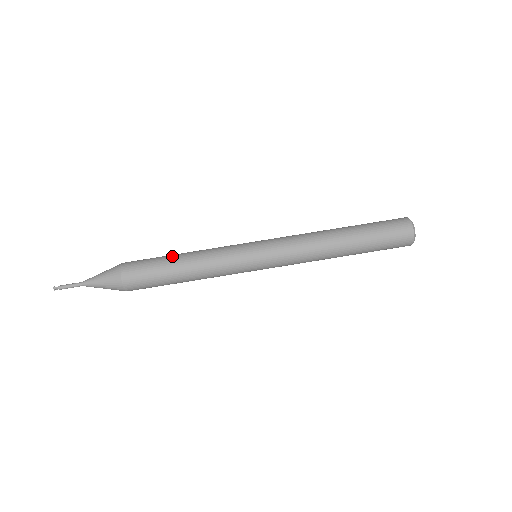
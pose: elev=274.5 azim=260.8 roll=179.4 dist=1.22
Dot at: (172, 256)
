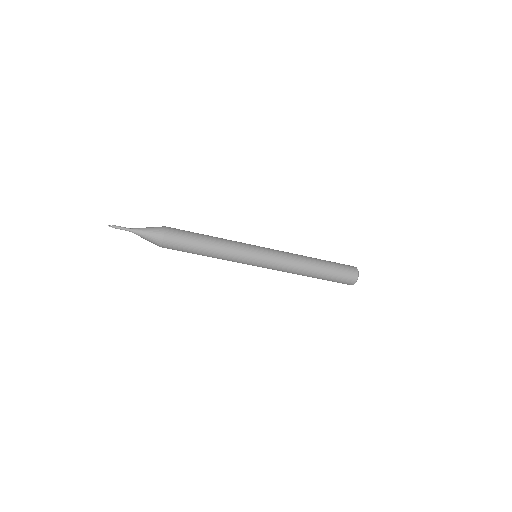
Dot at: (202, 242)
